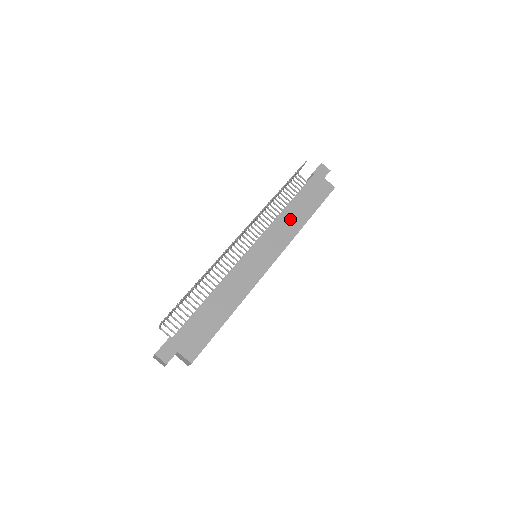
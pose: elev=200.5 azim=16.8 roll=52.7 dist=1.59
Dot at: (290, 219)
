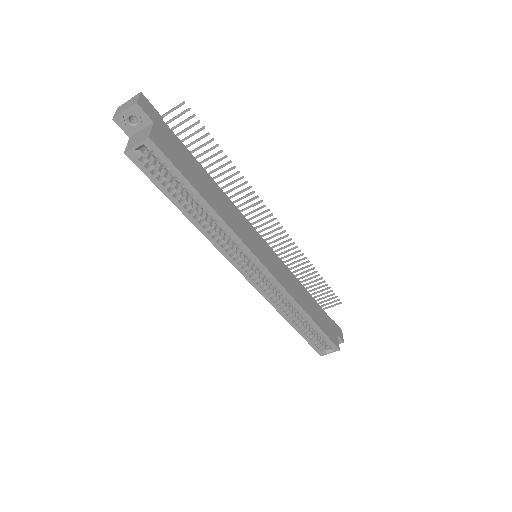
Dot at: (301, 293)
